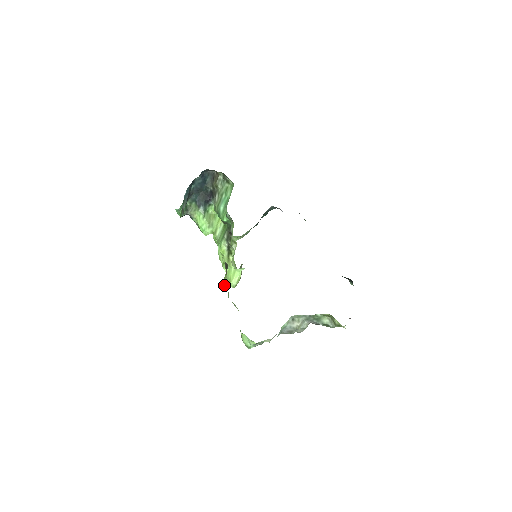
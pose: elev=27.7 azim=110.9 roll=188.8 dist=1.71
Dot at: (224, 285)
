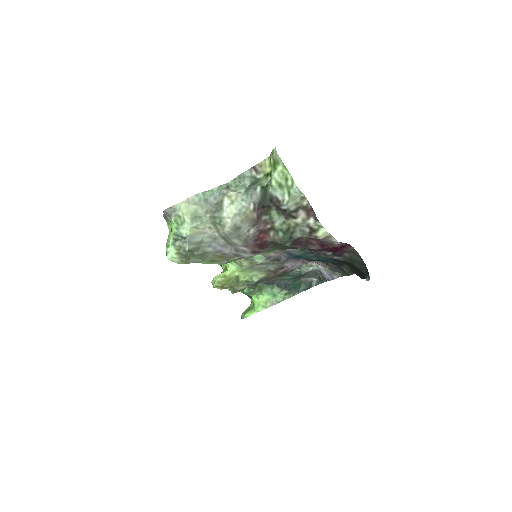
Dot at: occluded
